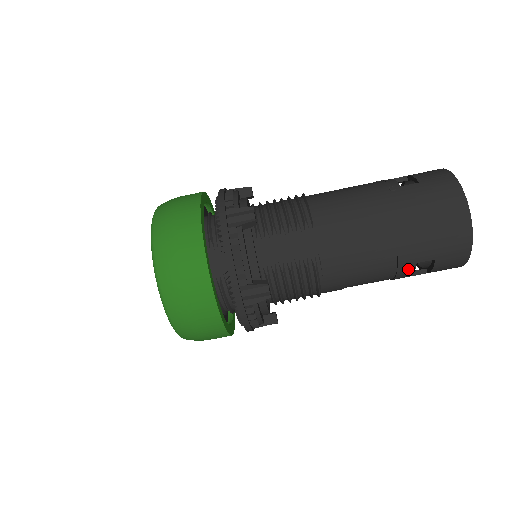
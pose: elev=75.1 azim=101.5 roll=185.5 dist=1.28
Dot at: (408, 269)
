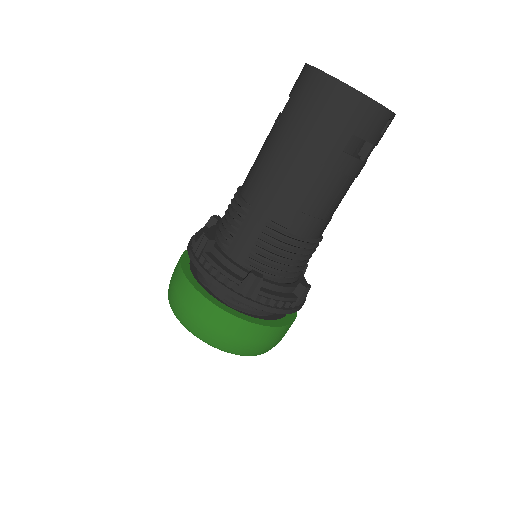
Dot at: (344, 161)
